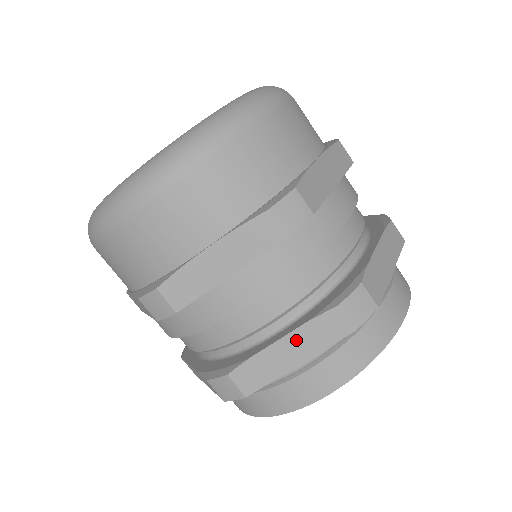
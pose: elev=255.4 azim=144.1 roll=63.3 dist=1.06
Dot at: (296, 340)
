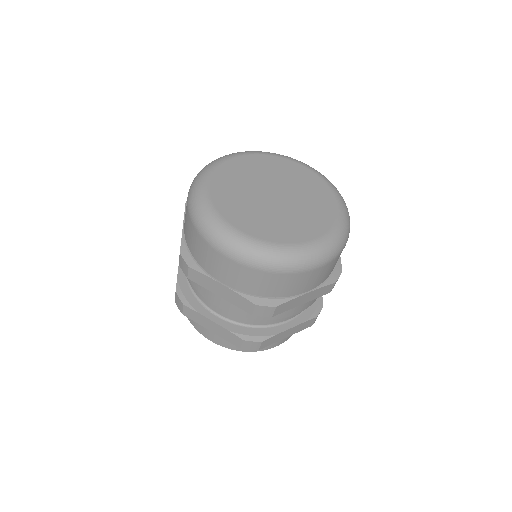
Dot at: (219, 328)
